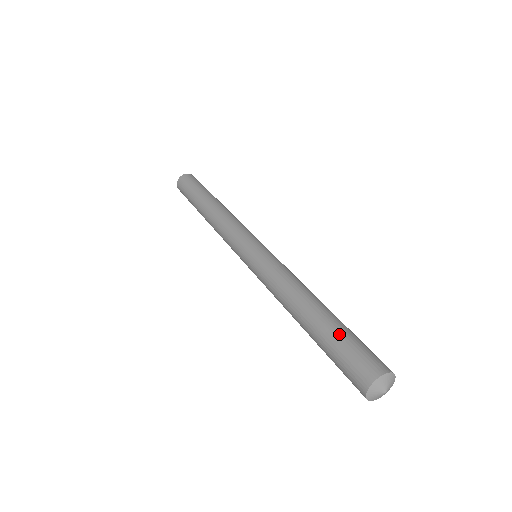
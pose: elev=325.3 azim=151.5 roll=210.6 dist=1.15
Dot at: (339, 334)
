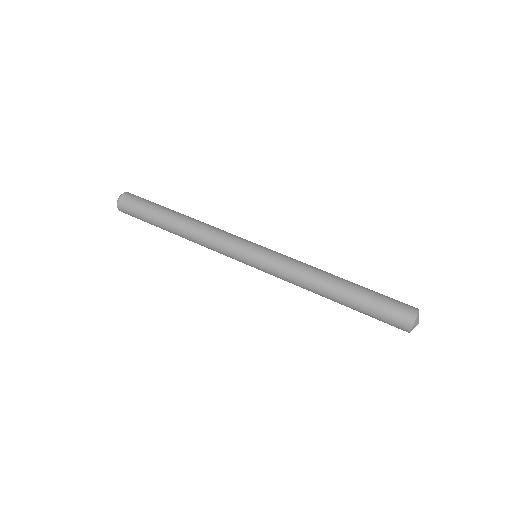
Dot at: (372, 300)
